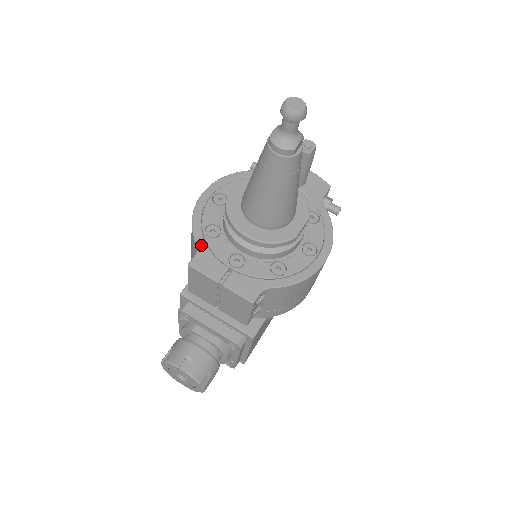
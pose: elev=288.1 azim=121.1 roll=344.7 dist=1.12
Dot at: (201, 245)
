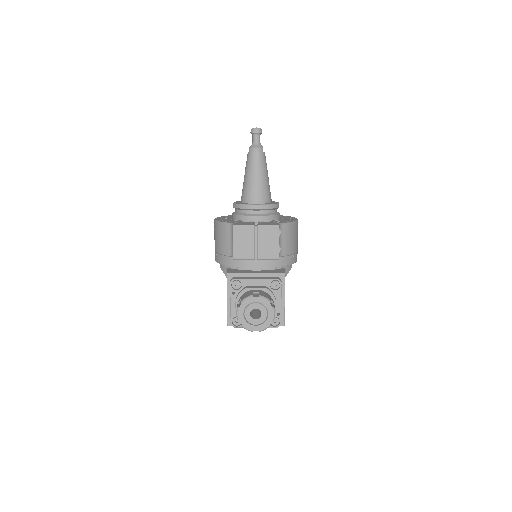
Dot at: (233, 223)
